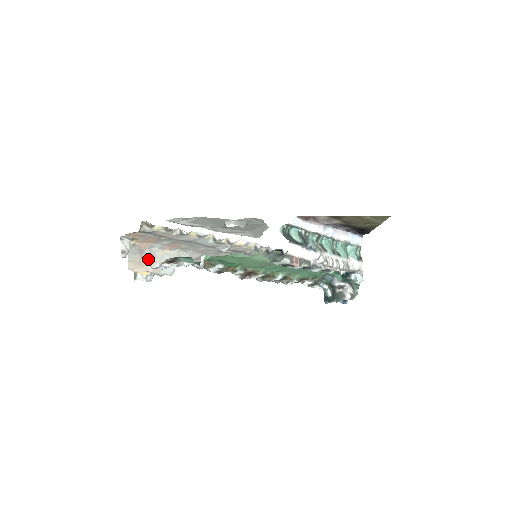
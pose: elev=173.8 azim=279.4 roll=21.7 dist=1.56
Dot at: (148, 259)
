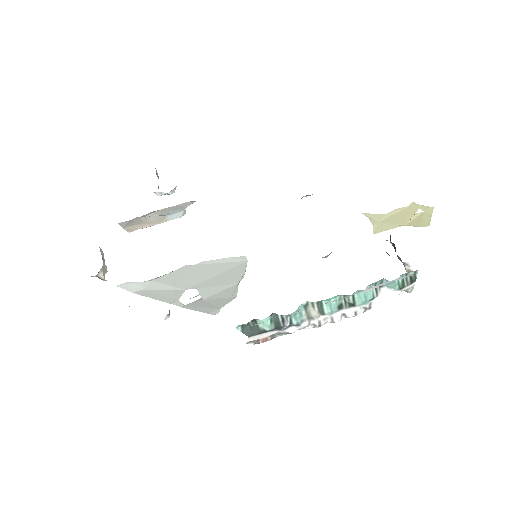
Dot at: (147, 219)
